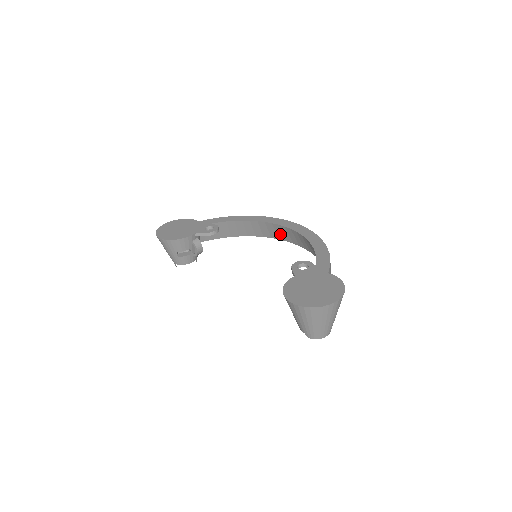
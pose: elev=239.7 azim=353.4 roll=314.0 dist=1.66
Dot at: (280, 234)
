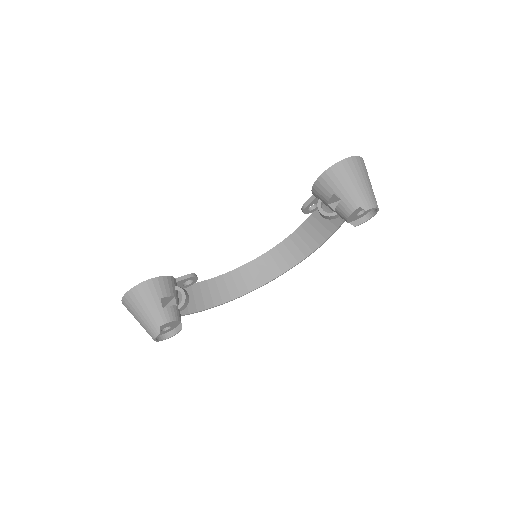
Dot at: (257, 276)
